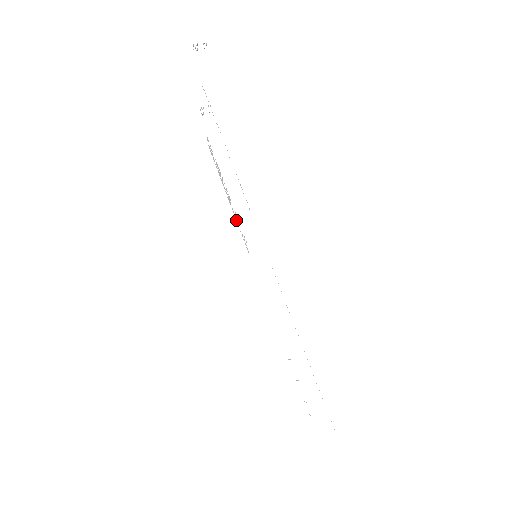
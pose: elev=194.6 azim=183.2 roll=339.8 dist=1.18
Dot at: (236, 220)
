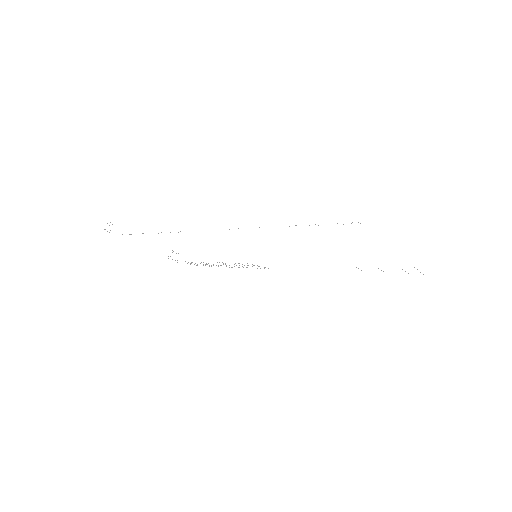
Dot at: occluded
